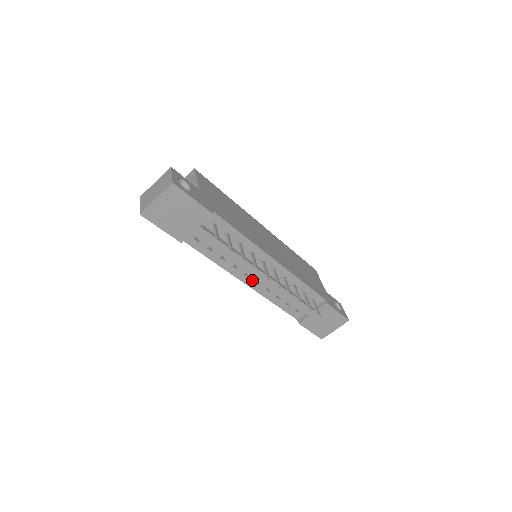
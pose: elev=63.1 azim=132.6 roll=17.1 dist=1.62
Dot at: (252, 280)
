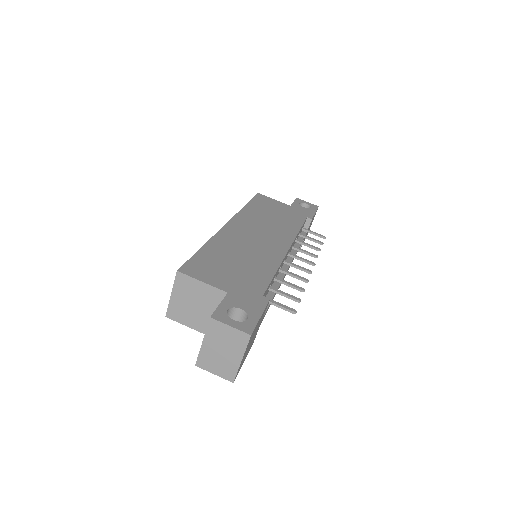
Dot at: occluded
